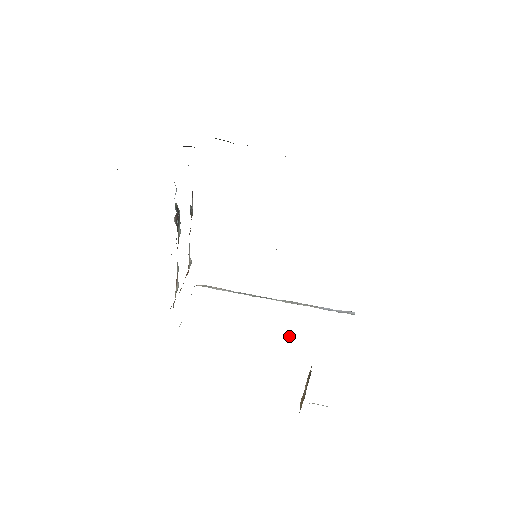
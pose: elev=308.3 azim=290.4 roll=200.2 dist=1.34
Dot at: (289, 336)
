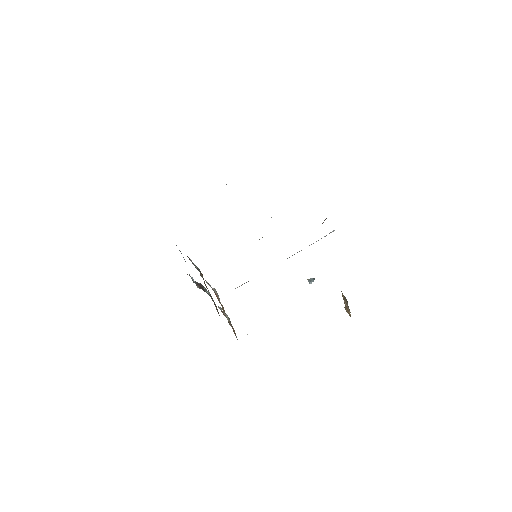
Dot at: occluded
